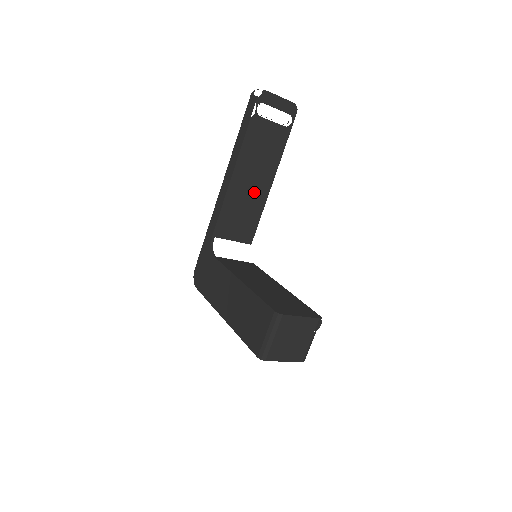
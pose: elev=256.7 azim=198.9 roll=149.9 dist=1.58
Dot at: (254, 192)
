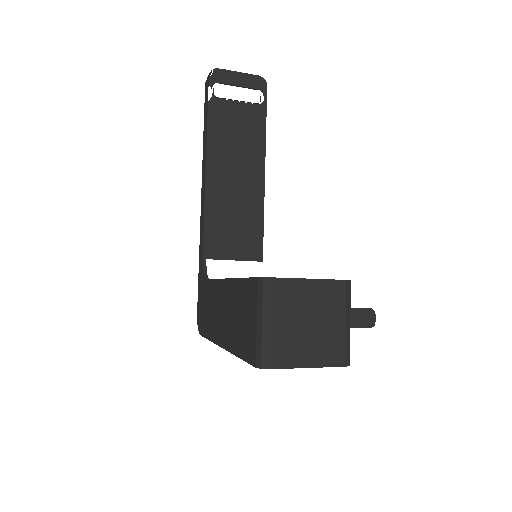
Dot at: (243, 191)
